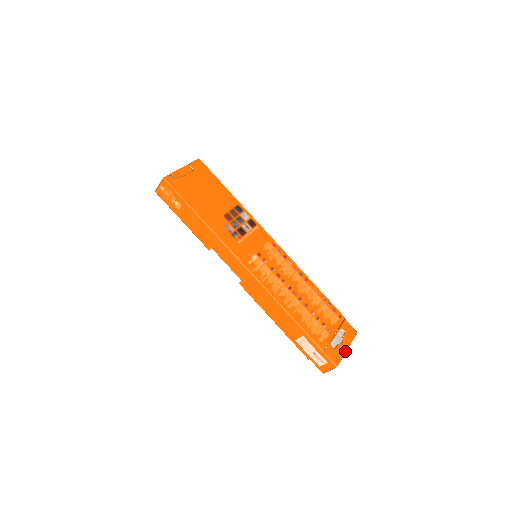
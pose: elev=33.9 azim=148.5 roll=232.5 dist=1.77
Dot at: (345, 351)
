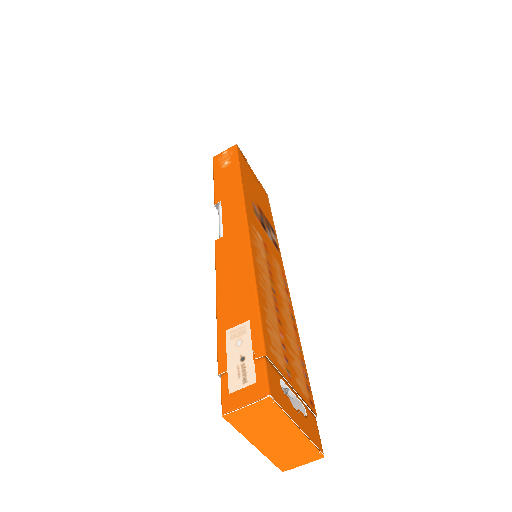
Dot at: (294, 419)
